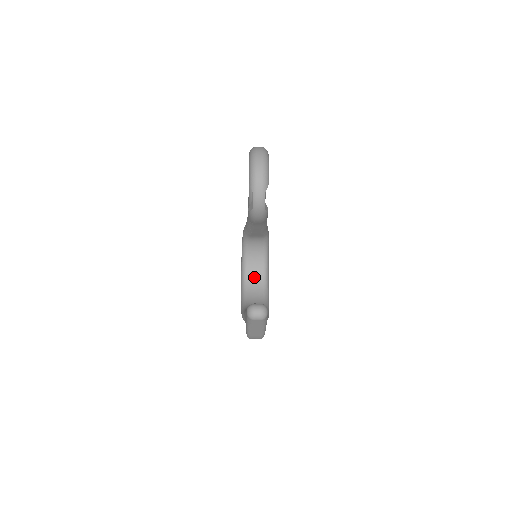
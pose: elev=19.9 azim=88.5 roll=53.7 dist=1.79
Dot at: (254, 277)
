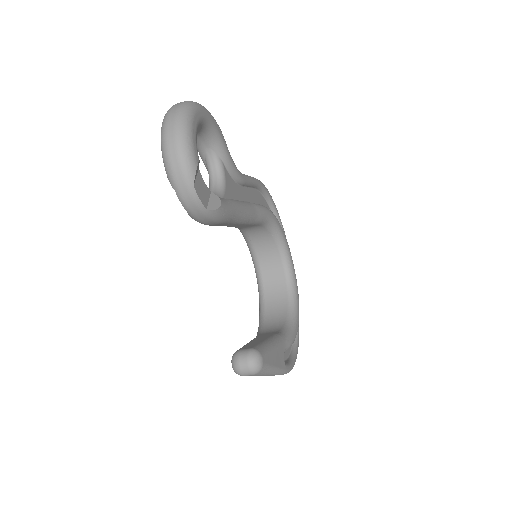
Dot at: (272, 277)
